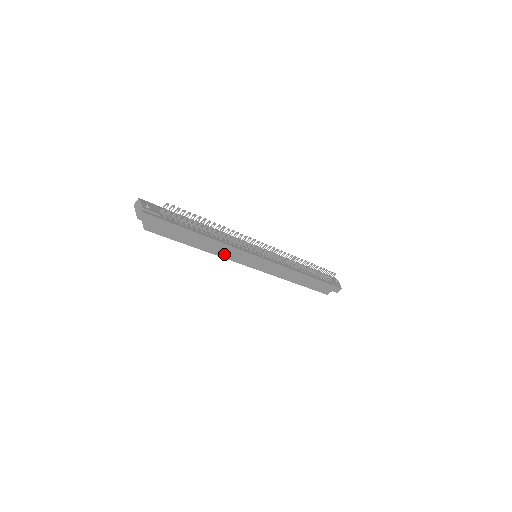
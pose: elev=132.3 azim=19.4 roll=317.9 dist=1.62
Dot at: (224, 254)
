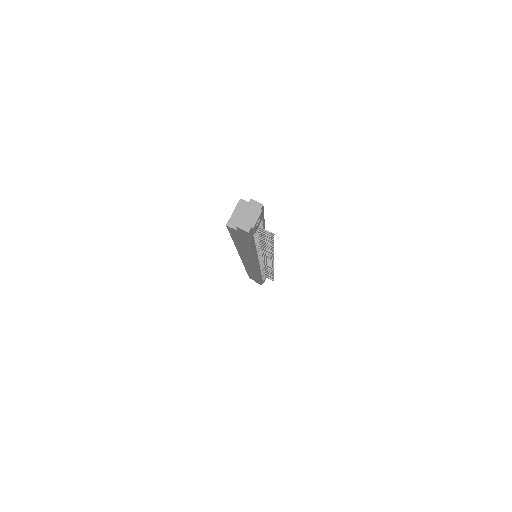
Dot at: (243, 253)
